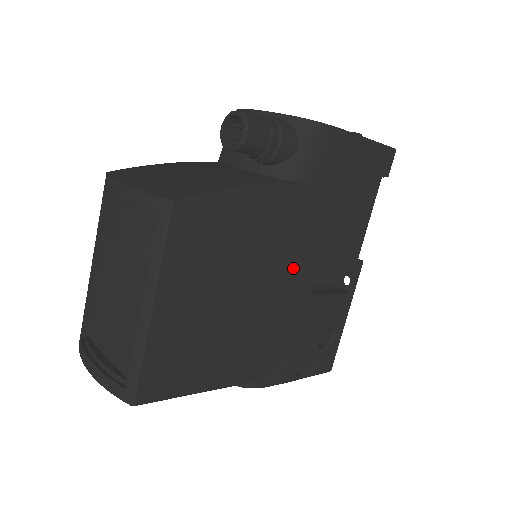
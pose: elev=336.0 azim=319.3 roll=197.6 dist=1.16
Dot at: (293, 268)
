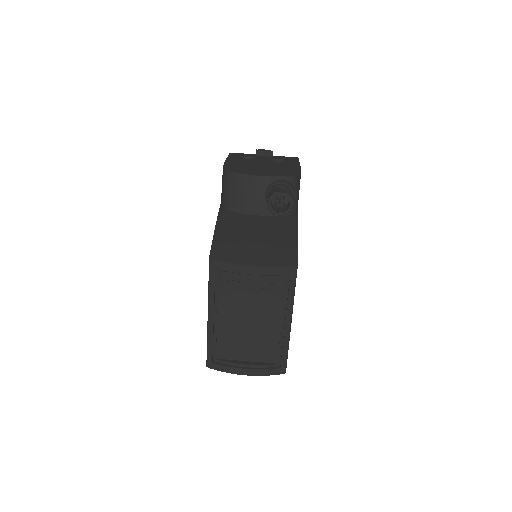
Dot at: occluded
